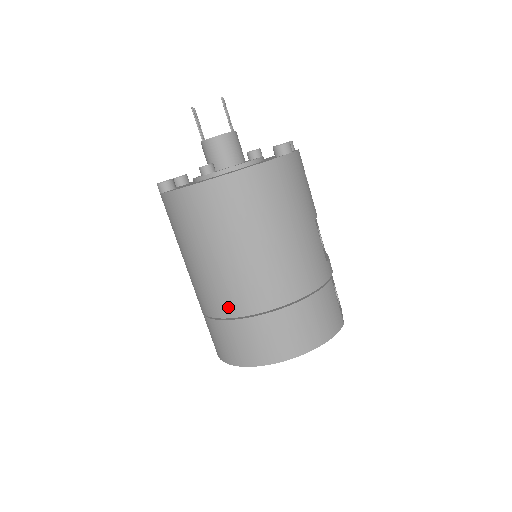
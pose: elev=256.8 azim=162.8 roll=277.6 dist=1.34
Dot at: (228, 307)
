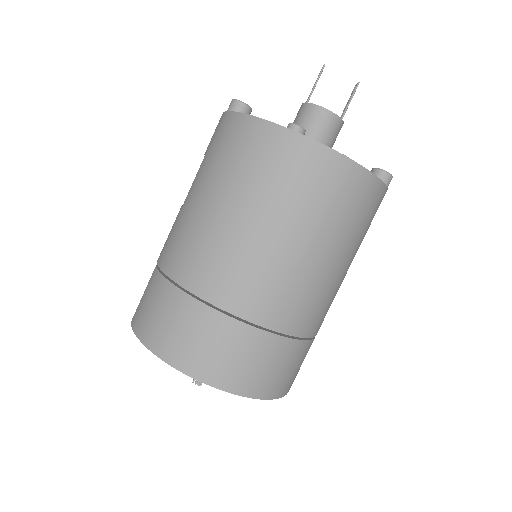
Dot at: (208, 284)
